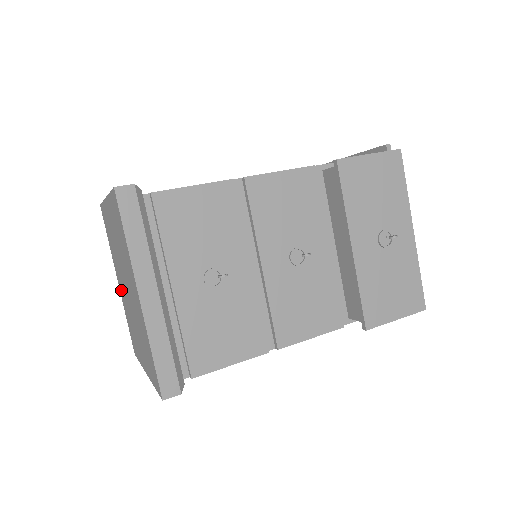
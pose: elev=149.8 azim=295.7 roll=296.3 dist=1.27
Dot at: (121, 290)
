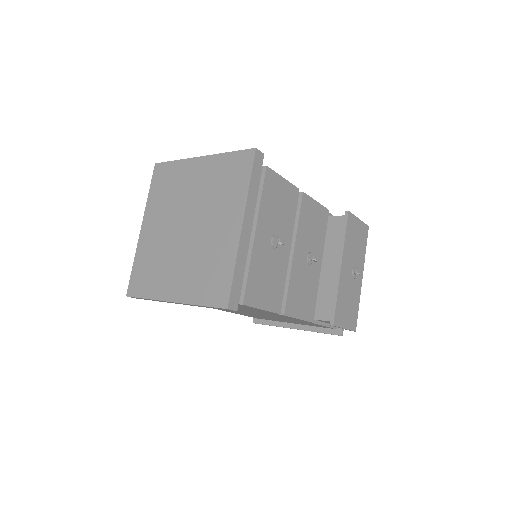
Dot at: (150, 234)
